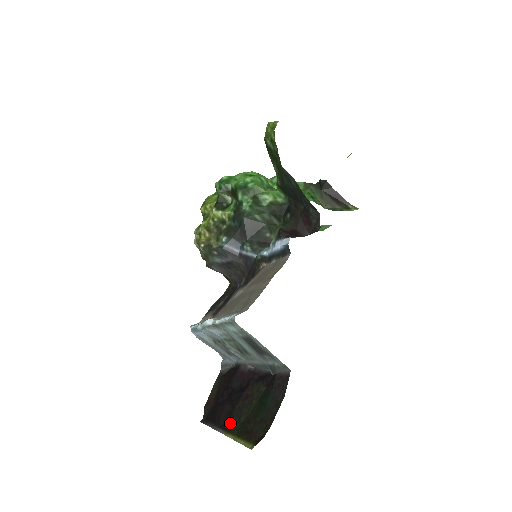
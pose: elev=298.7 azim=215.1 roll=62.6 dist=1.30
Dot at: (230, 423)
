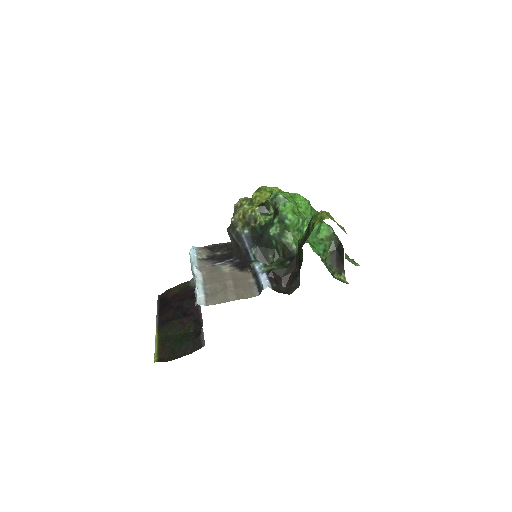
Dot at: (164, 326)
